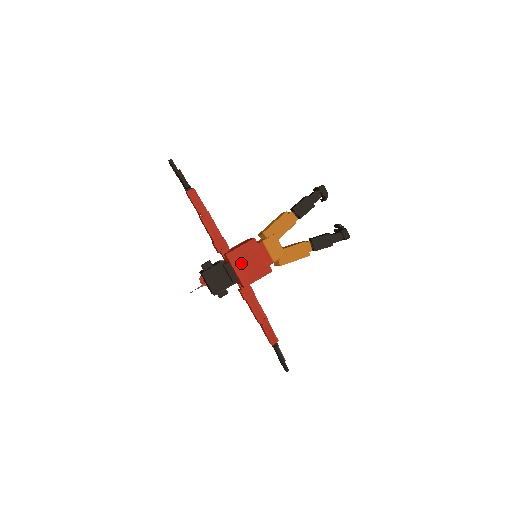
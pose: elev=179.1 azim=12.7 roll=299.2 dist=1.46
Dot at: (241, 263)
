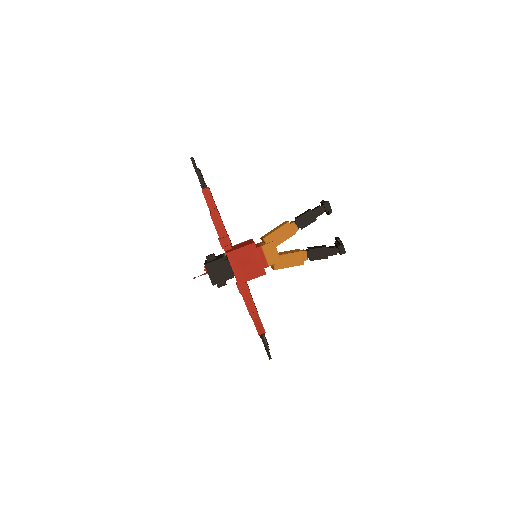
Dot at: (239, 263)
